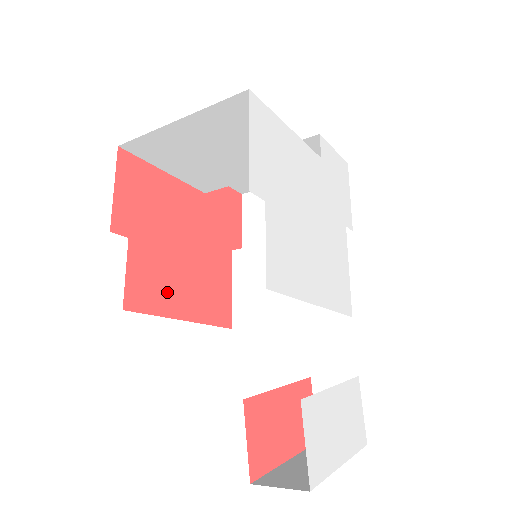
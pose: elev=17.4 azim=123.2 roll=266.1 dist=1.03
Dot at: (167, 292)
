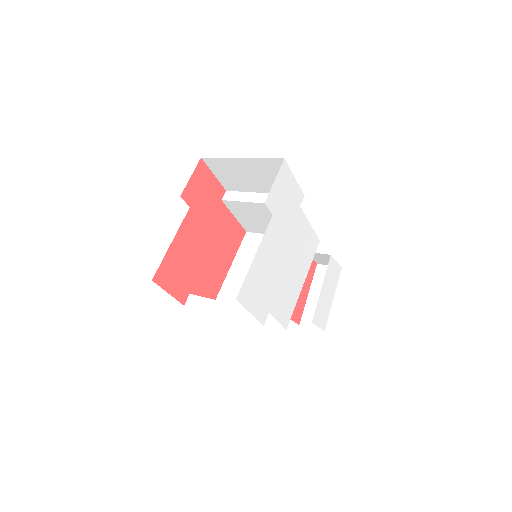
Dot at: (216, 277)
